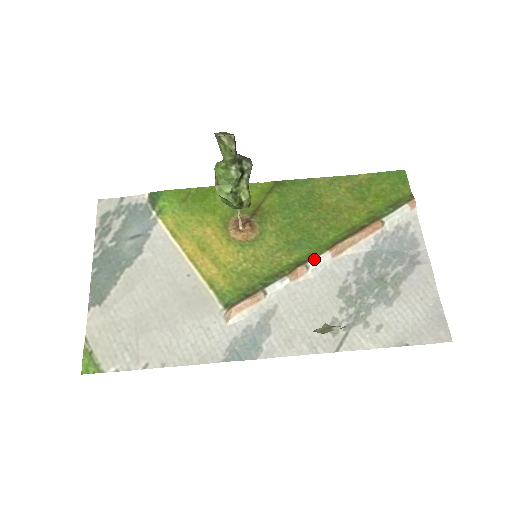
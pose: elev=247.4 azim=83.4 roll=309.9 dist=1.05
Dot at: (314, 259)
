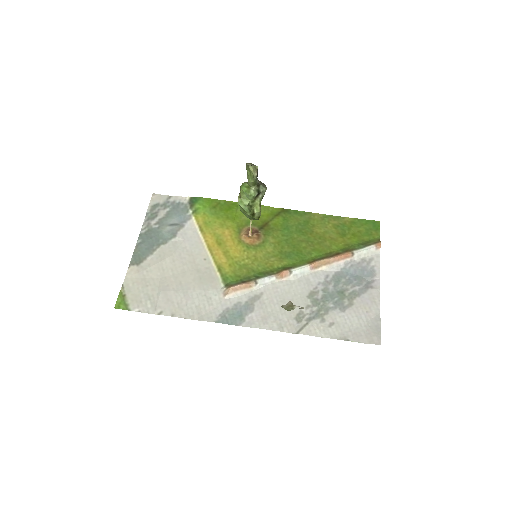
Dot at: (297, 268)
